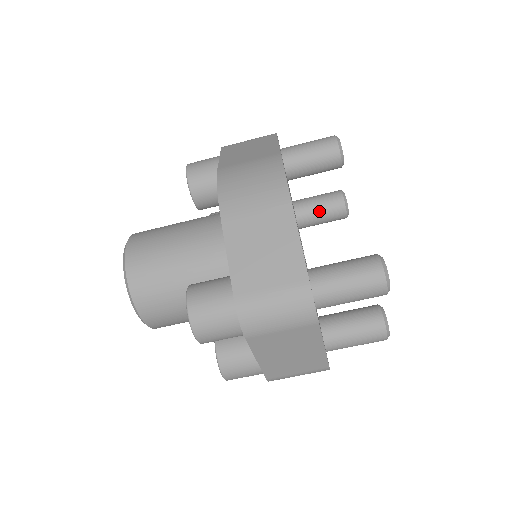
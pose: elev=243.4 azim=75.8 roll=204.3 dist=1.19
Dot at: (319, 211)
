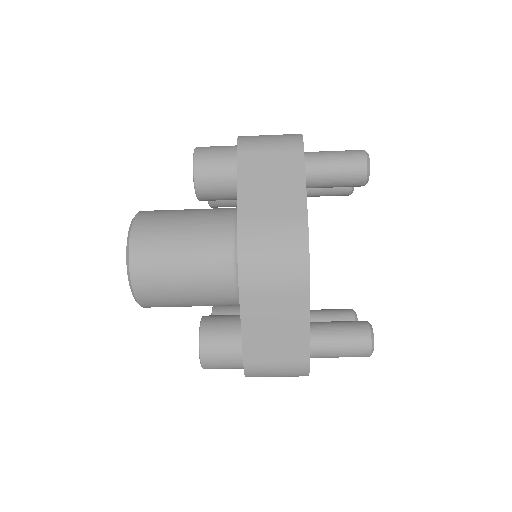
Dot at: (324, 191)
